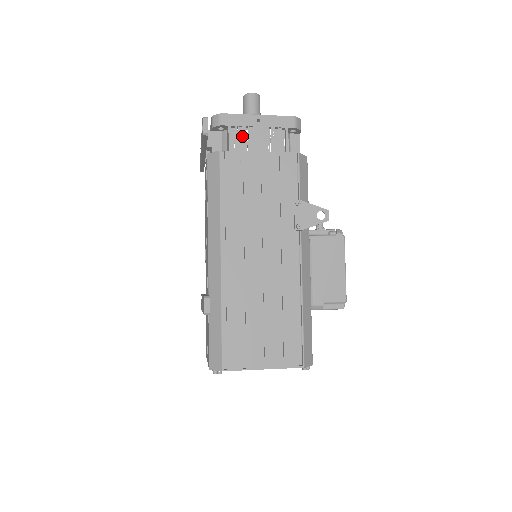
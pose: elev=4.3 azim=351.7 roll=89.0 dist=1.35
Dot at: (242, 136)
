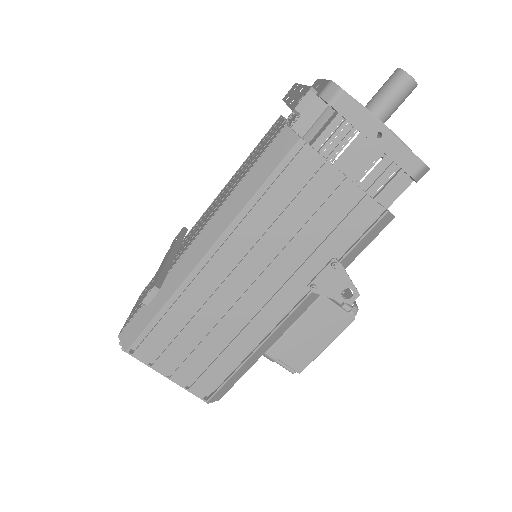
Dot at: (343, 139)
